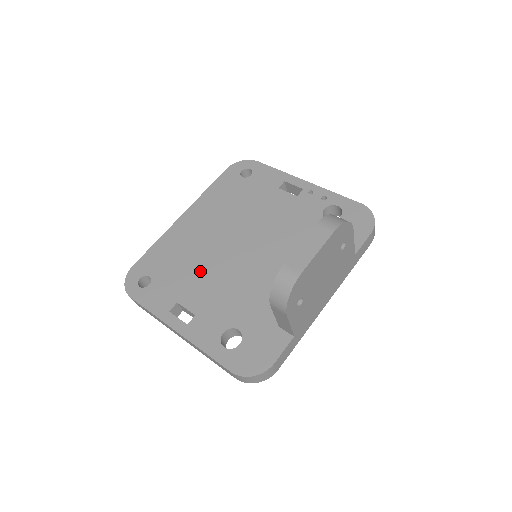
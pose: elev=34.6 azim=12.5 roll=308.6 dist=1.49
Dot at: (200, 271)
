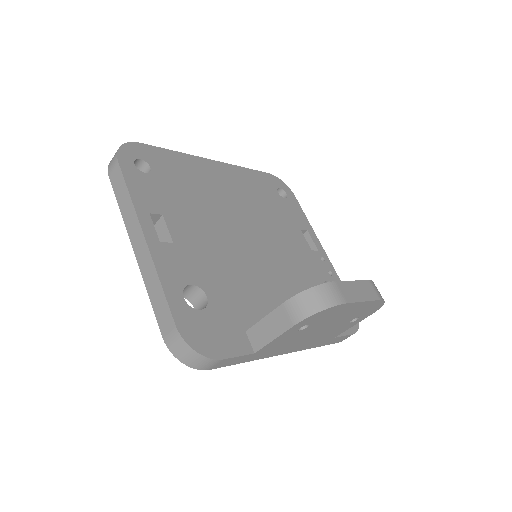
Dot at: (202, 215)
